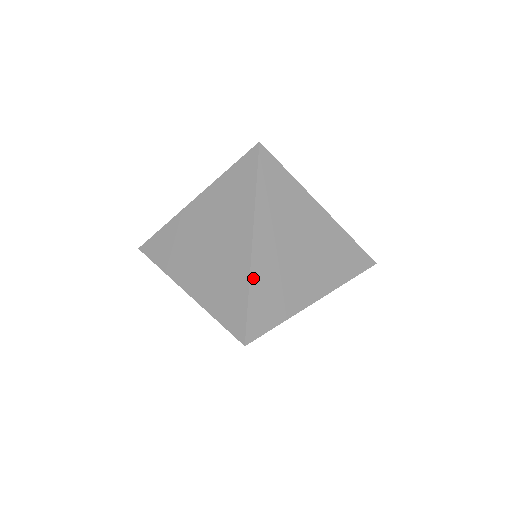
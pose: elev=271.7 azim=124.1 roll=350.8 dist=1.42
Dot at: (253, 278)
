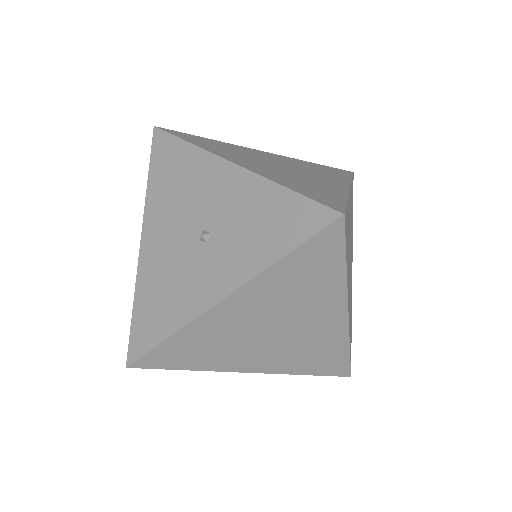
Dot at: (348, 201)
